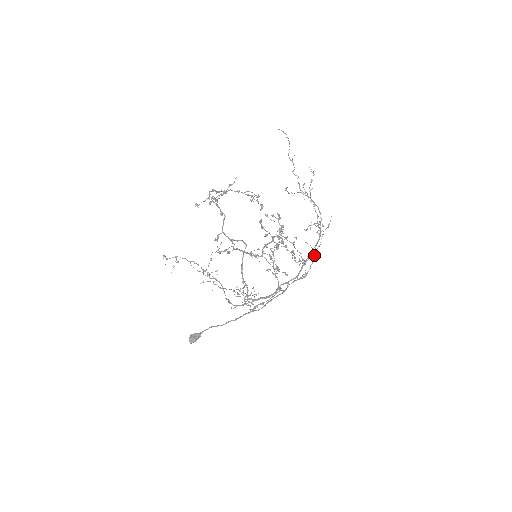
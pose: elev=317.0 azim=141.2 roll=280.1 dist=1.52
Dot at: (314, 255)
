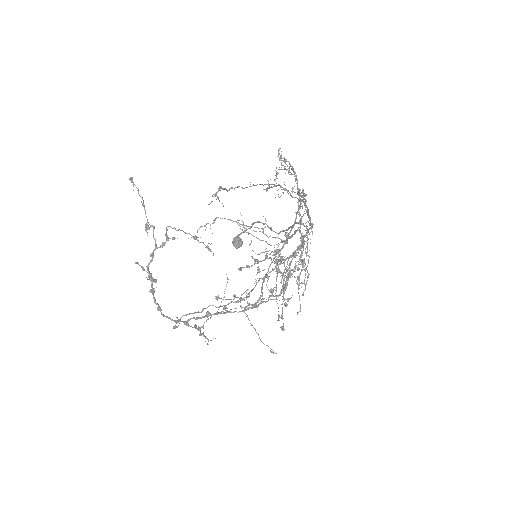
Dot at: (302, 193)
